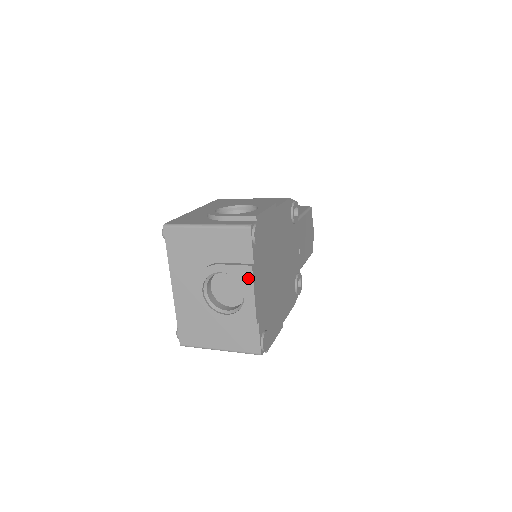
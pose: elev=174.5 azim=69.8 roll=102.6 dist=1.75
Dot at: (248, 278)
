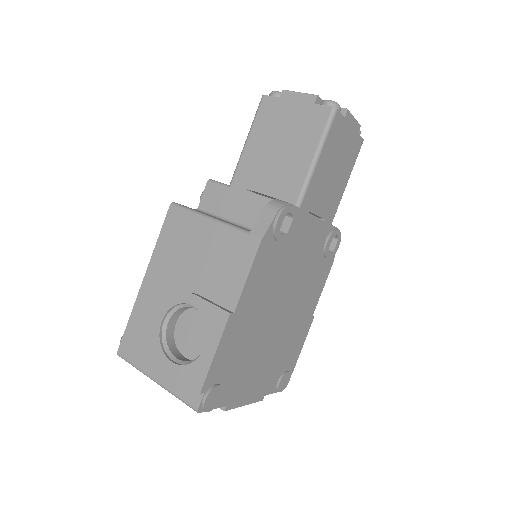
Dot at: occluded
